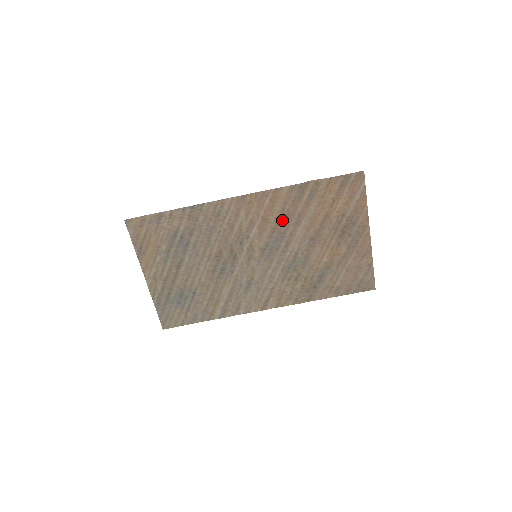
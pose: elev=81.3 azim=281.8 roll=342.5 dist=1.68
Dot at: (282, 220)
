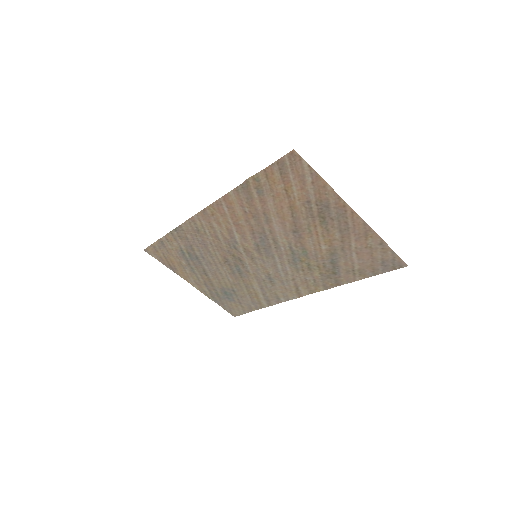
Dot at: (252, 221)
